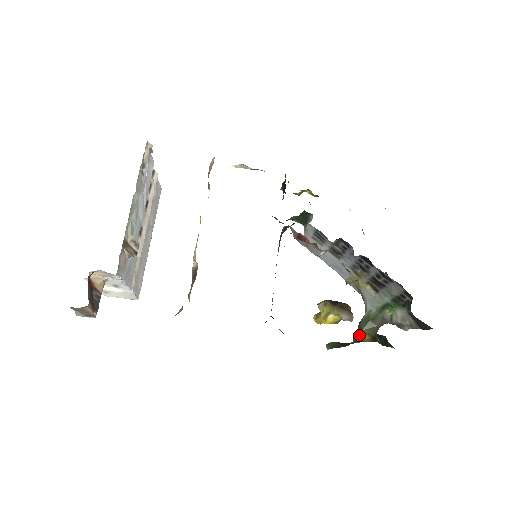
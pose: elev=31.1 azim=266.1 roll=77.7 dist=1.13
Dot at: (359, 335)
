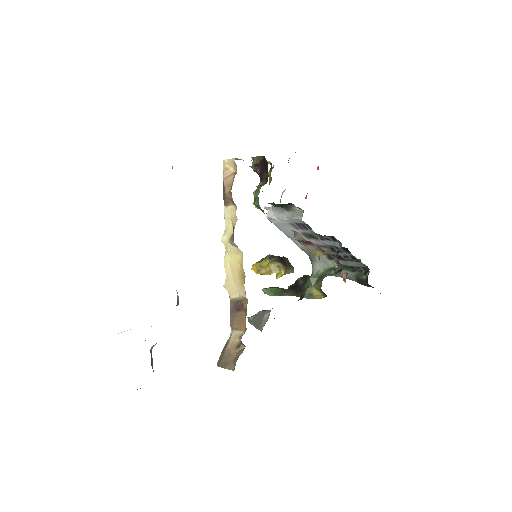
Dot at: (311, 291)
